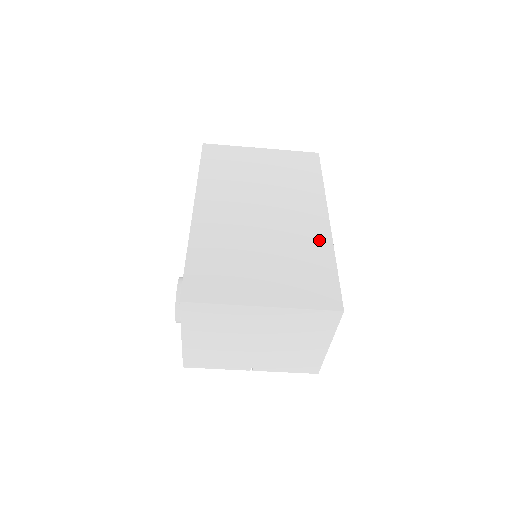
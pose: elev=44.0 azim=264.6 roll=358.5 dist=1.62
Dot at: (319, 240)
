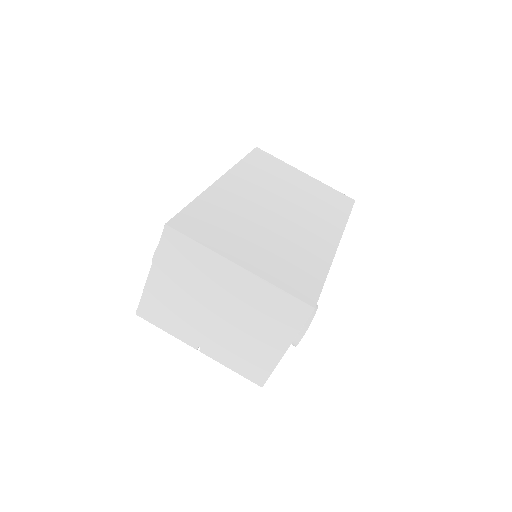
Dot at: (321, 251)
